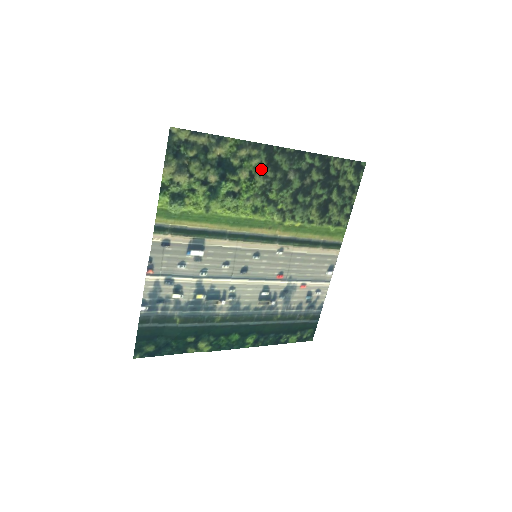
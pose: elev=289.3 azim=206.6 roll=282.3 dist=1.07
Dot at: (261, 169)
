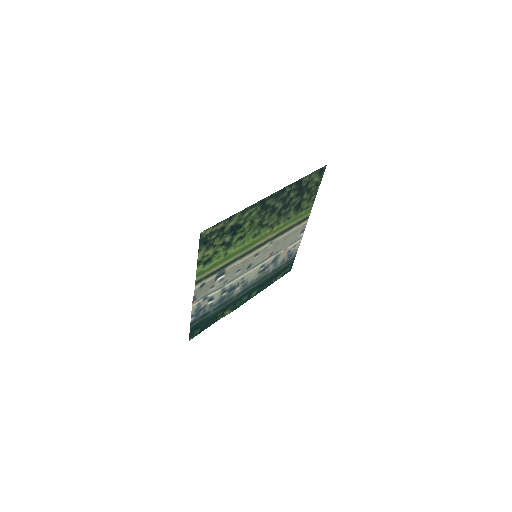
Dot at: (258, 214)
